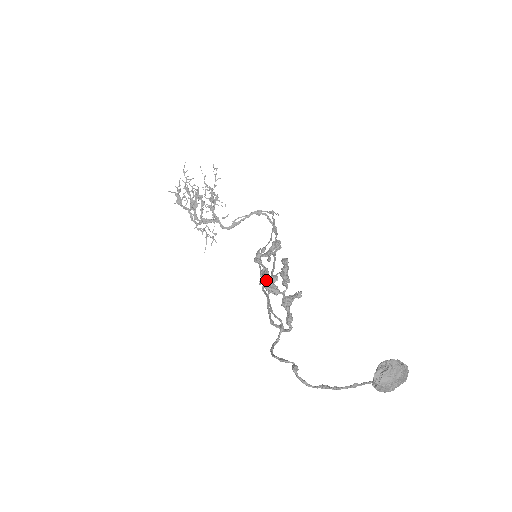
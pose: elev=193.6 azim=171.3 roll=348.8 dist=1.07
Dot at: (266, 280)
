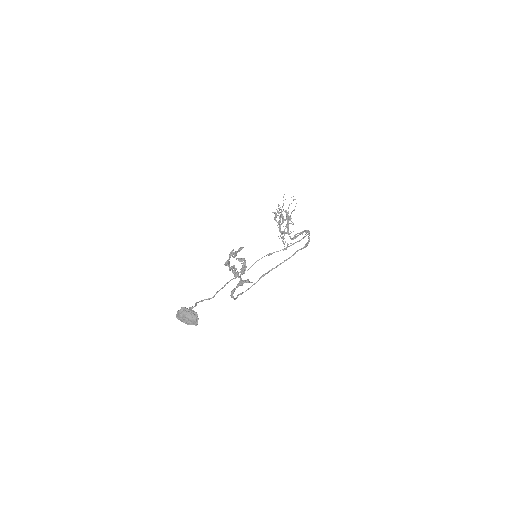
Dot at: (235, 268)
